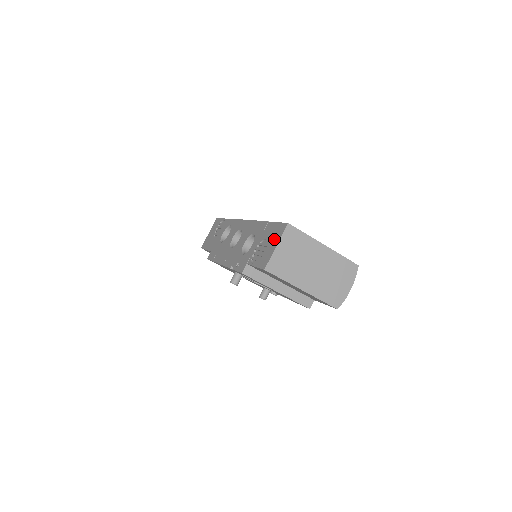
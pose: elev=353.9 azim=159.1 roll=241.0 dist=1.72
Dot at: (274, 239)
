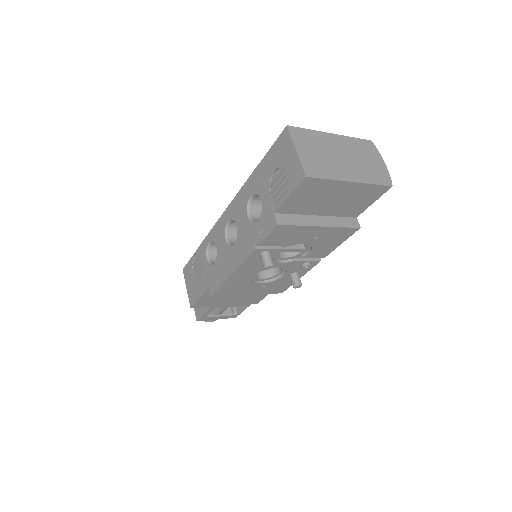
Dot at: (285, 153)
